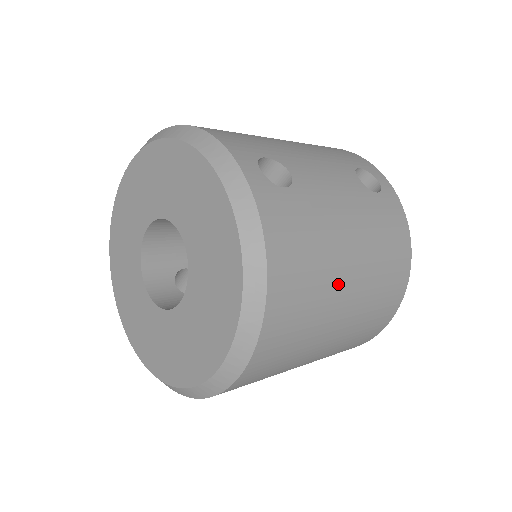
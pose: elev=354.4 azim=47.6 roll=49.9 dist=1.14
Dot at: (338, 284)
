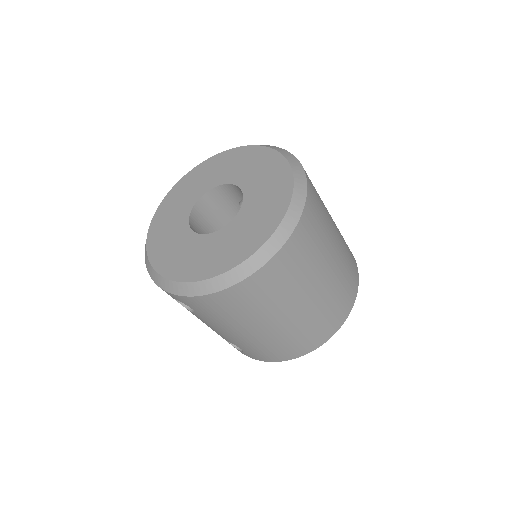
Dot at: (329, 215)
